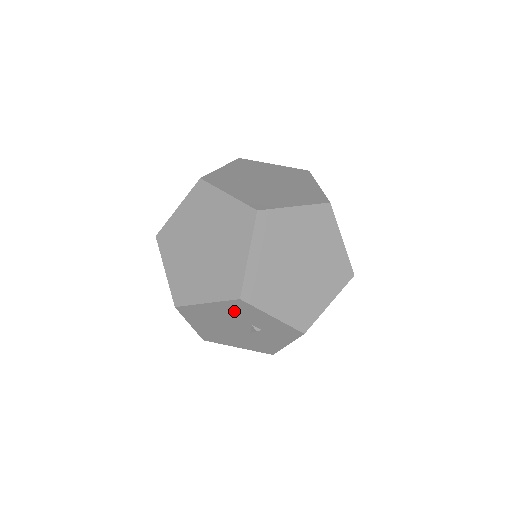
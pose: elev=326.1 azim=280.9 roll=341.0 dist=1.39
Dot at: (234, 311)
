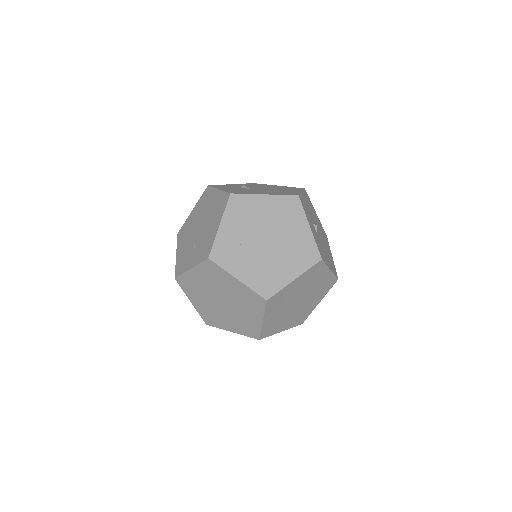
Dot at: occluded
